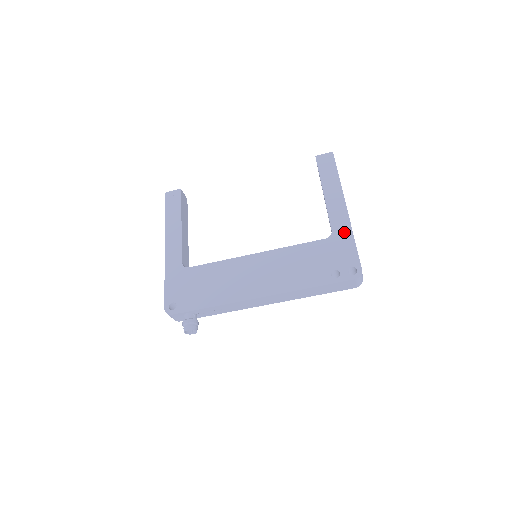
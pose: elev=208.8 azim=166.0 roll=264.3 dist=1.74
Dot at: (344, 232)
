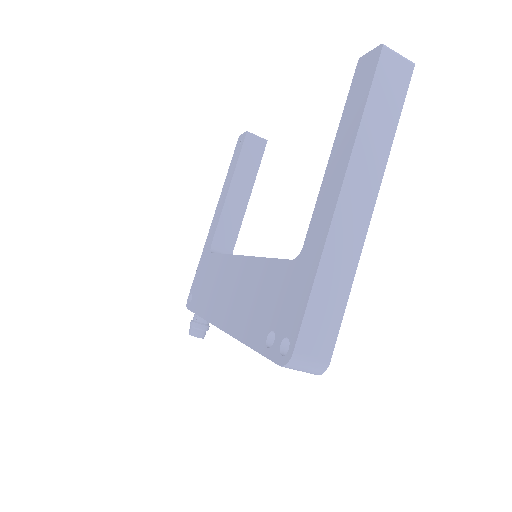
Dot at: (311, 255)
